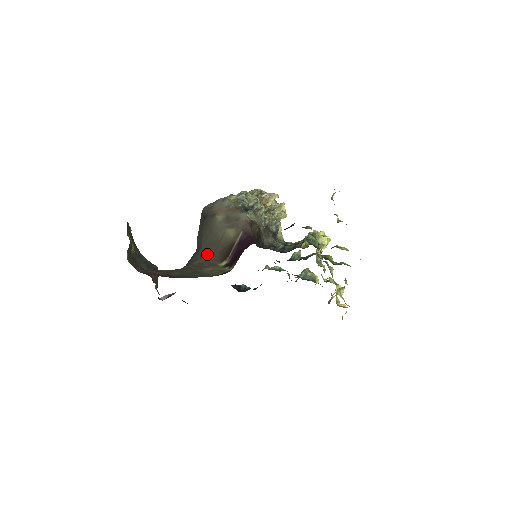
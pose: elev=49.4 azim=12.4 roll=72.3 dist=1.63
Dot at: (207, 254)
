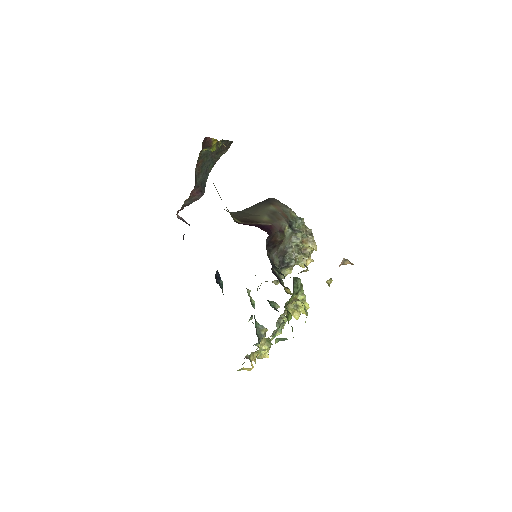
Dot at: (237, 214)
